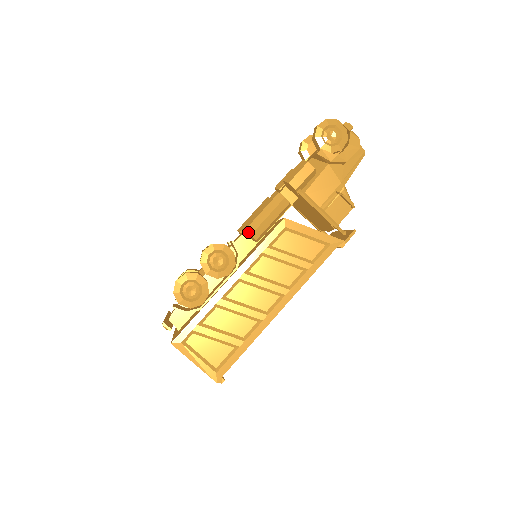
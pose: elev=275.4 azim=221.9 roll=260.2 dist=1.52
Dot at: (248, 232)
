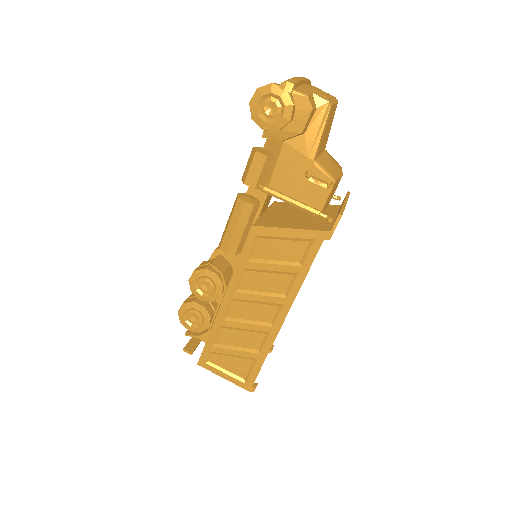
Dot at: (223, 250)
